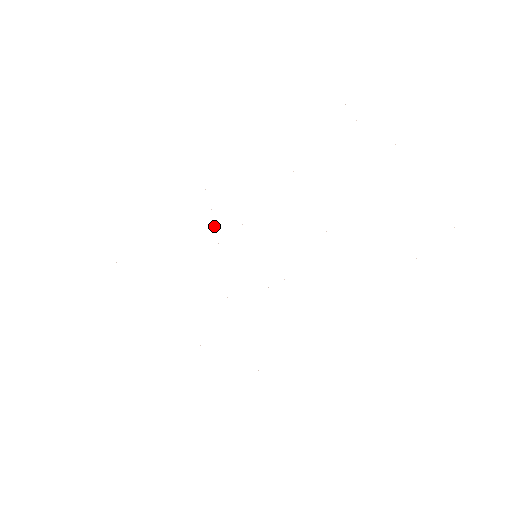
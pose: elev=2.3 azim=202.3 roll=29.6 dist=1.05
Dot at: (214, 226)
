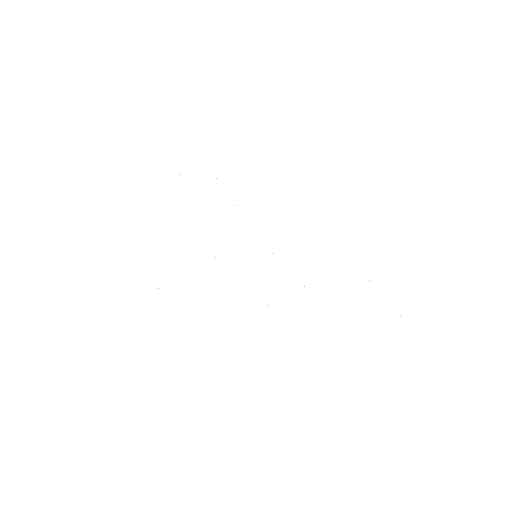
Dot at: occluded
